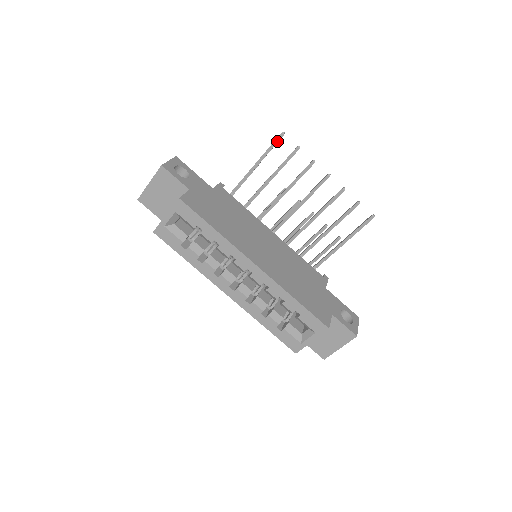
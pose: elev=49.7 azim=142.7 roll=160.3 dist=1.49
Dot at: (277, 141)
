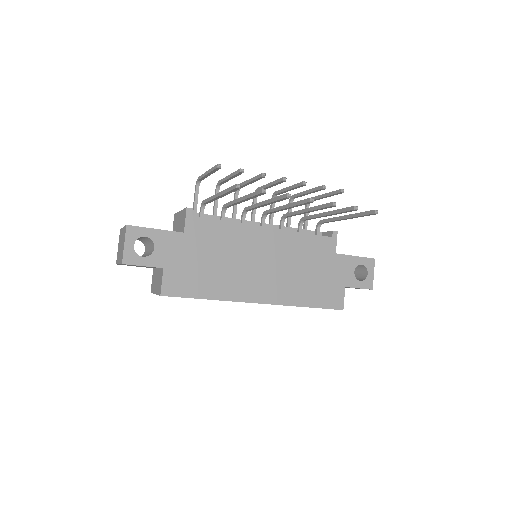
Dot at: (234, 190)
